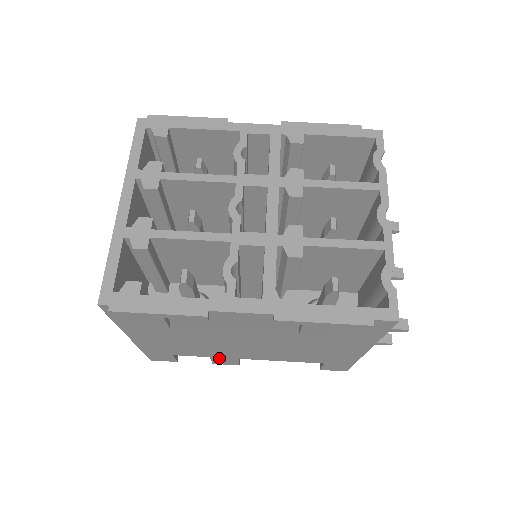
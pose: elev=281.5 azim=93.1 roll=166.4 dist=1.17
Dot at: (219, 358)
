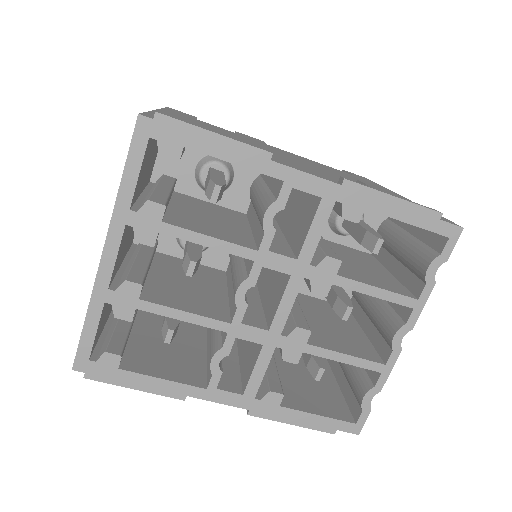
Dot at: occluded
